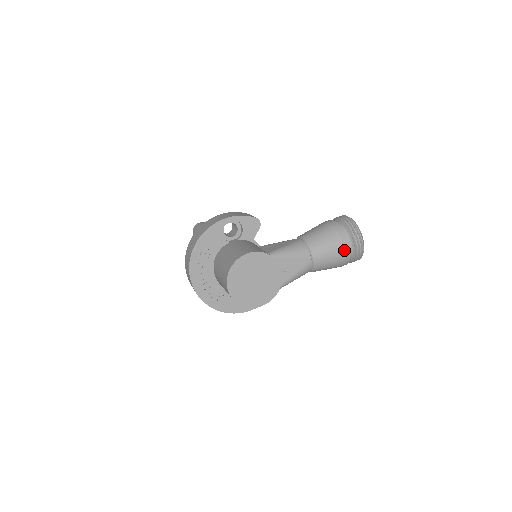
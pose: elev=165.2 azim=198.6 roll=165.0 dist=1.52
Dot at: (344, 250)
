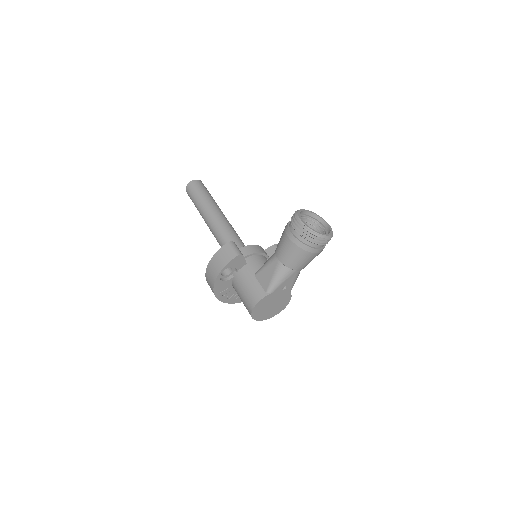
Dot at: (316, 253)
